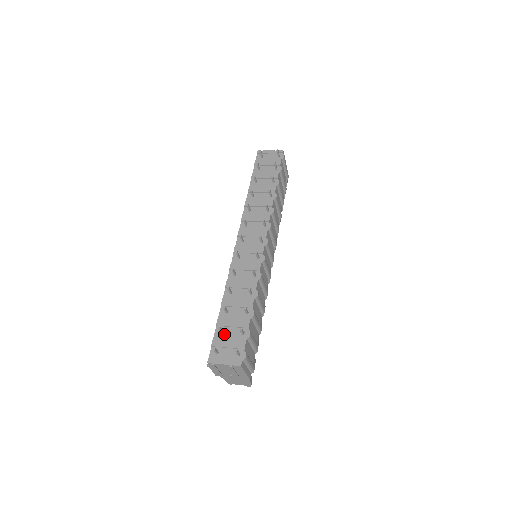
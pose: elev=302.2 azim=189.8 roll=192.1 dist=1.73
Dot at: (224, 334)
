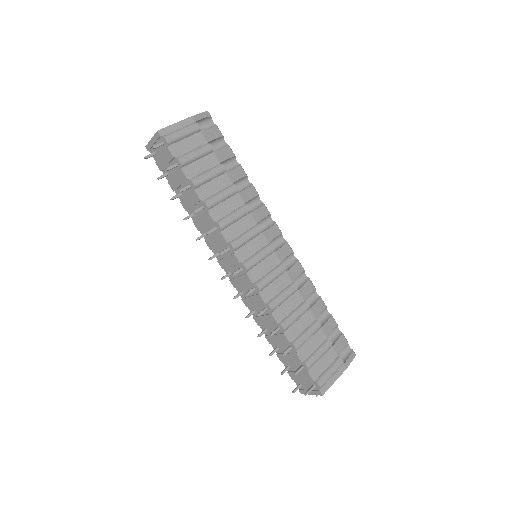
Dot at: (292, 369)
